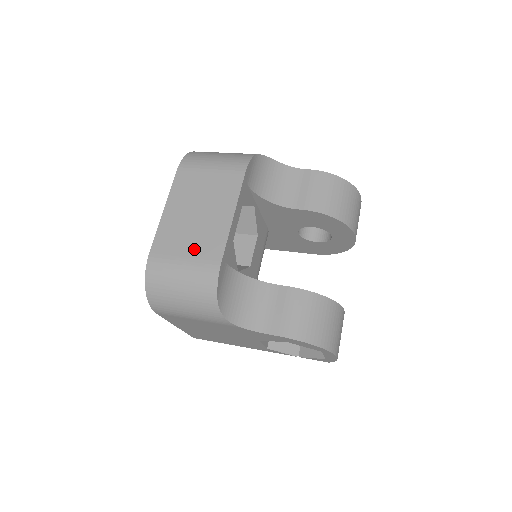
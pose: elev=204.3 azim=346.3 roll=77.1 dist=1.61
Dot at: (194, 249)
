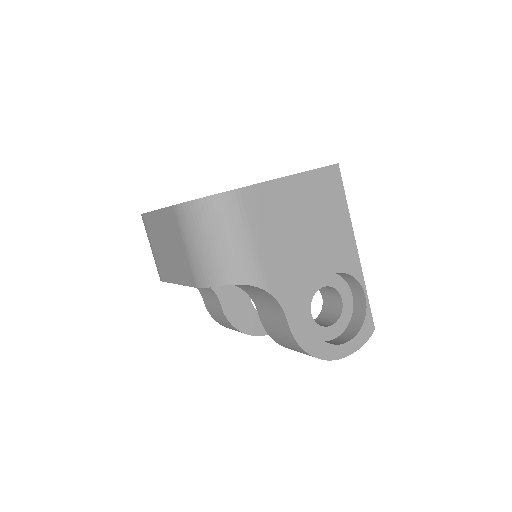
Dot at: (157, 255)
